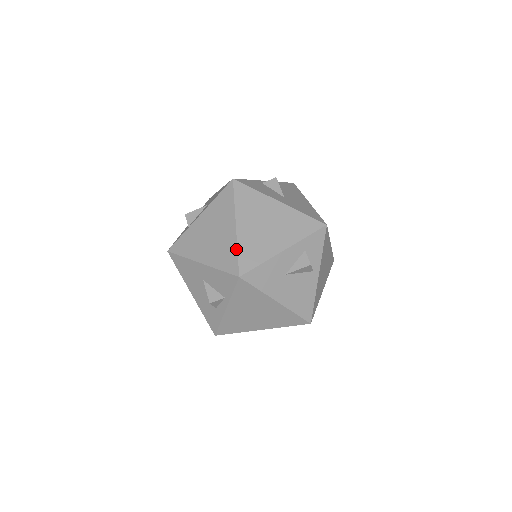
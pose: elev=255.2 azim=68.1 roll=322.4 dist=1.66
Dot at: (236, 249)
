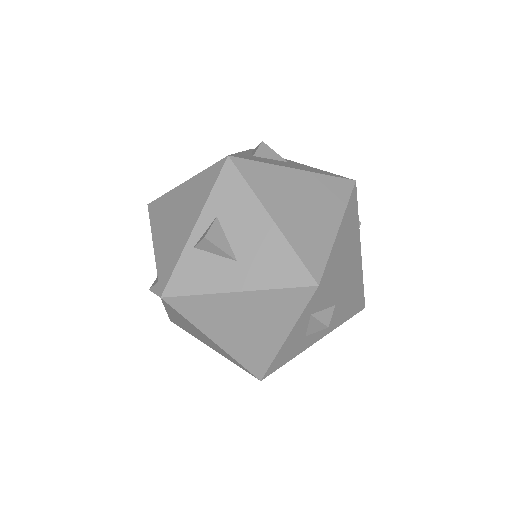
Dot at: occluded
